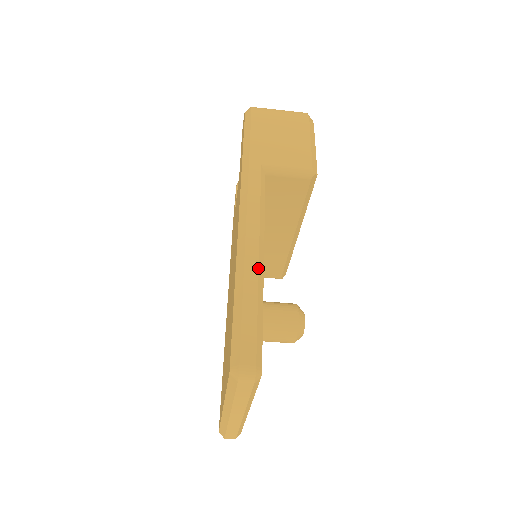
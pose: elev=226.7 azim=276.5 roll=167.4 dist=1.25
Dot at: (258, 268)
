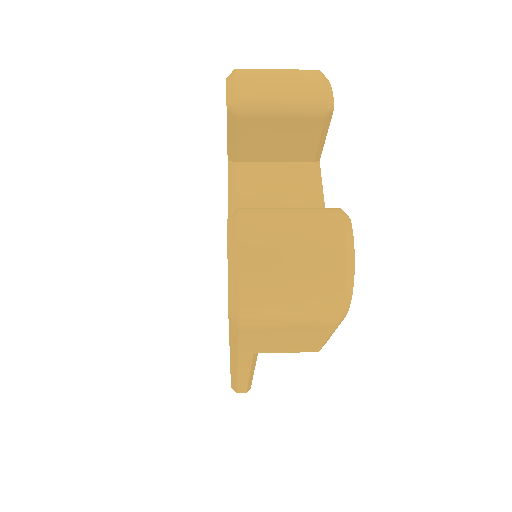
Dot at: (248, 381)
